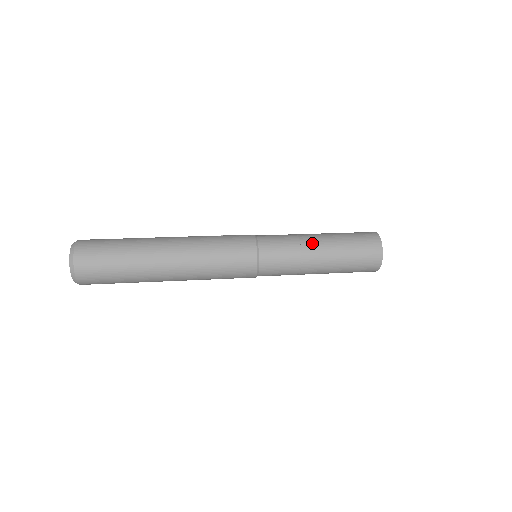
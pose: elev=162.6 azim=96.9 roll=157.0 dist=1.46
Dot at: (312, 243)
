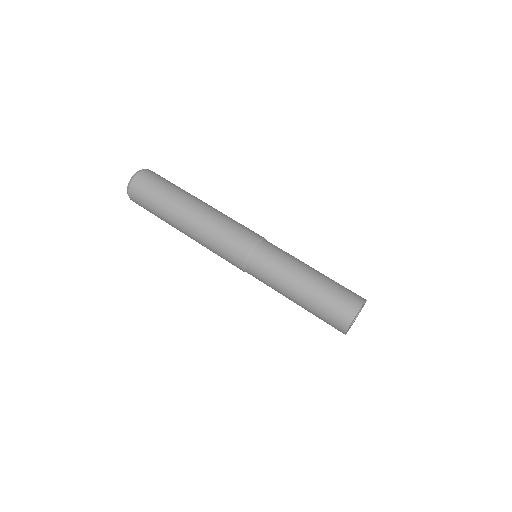
Dot at: (300, 270)
